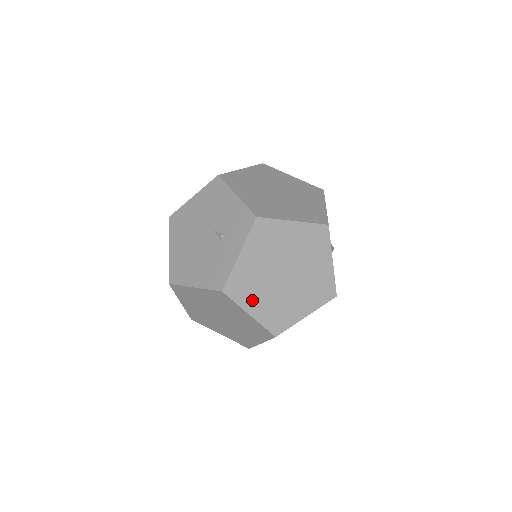
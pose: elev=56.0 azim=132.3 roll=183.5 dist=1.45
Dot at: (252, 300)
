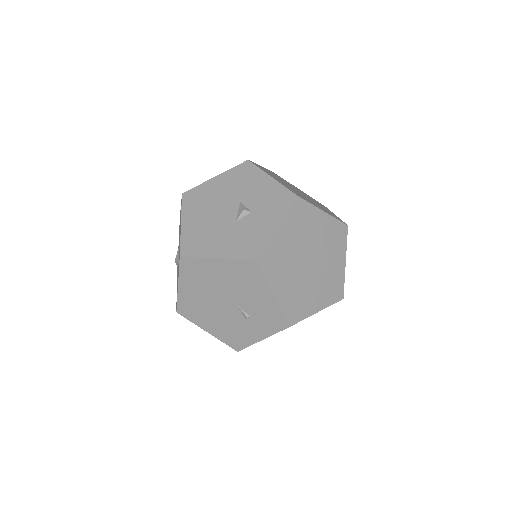
Dot at: occluded
